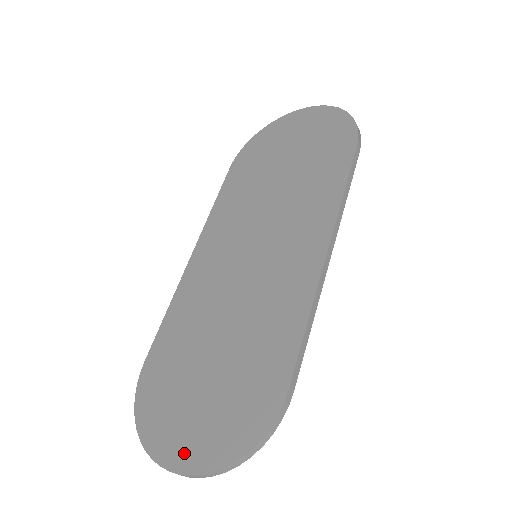
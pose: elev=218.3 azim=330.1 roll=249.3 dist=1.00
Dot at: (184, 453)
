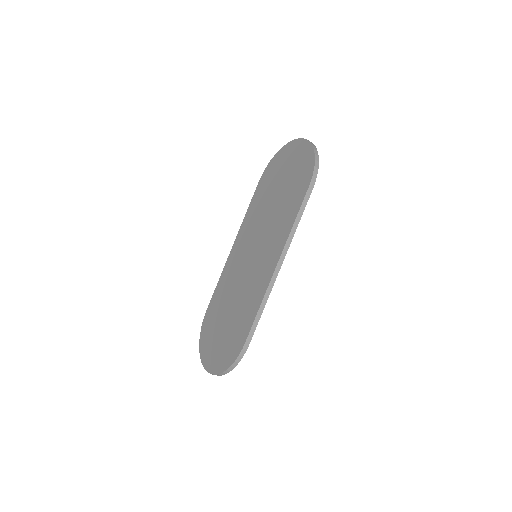
Dot at: (210, 363)
